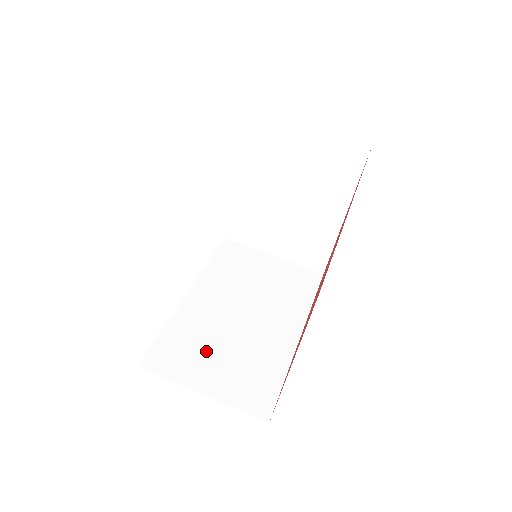
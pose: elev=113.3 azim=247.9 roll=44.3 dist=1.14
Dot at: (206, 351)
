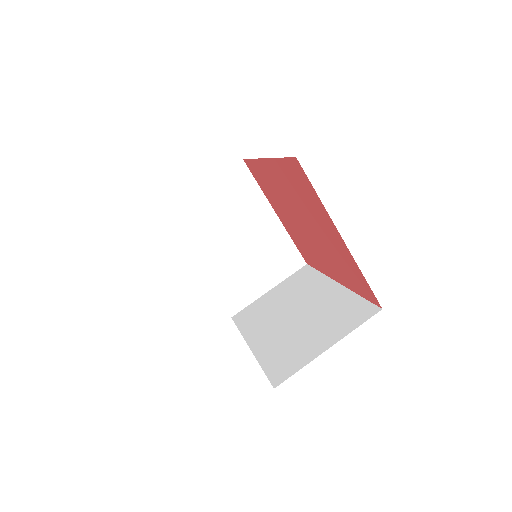
Dot at: (301, 341)
